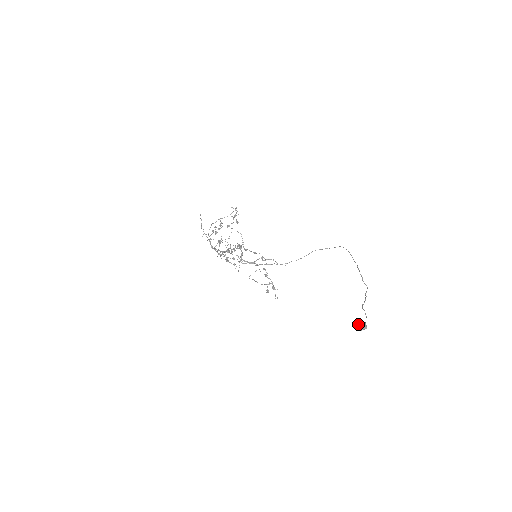
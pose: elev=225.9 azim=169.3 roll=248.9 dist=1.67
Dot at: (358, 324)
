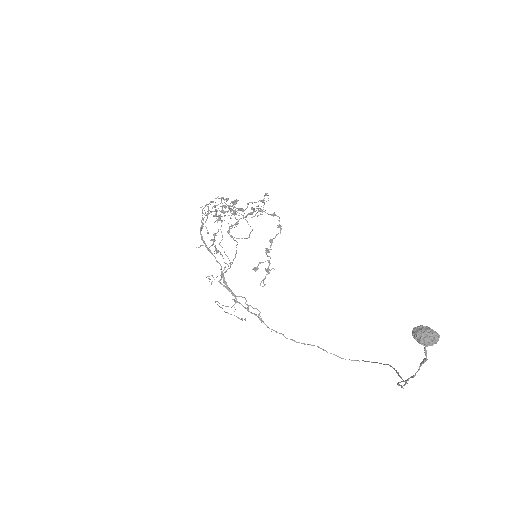
Dot at: occluded
